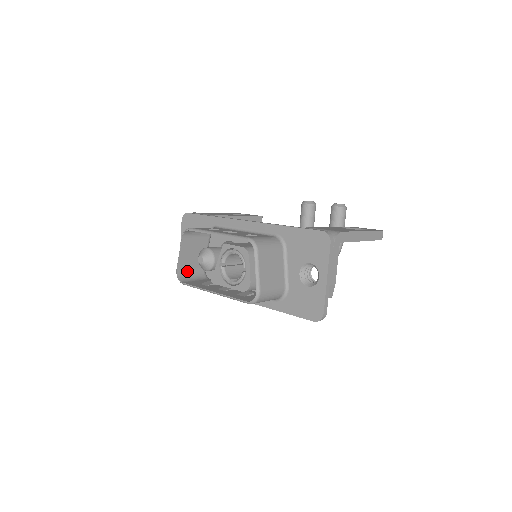
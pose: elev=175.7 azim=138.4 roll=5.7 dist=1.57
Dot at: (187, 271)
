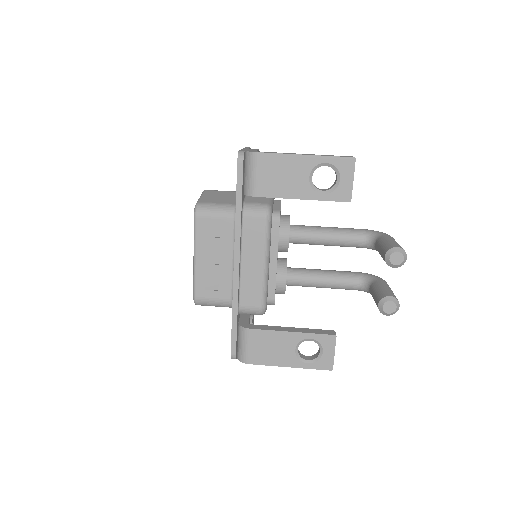
Dot at: occluded
